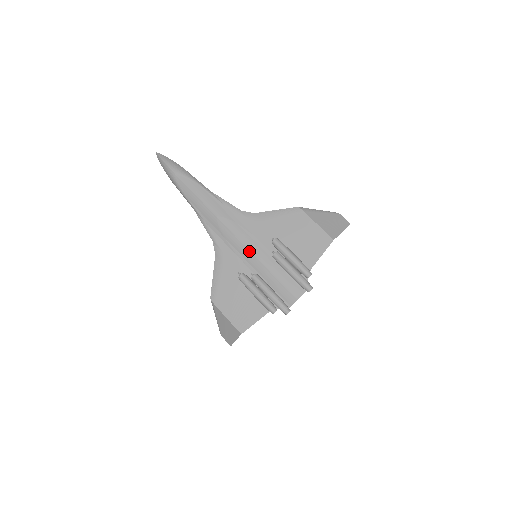
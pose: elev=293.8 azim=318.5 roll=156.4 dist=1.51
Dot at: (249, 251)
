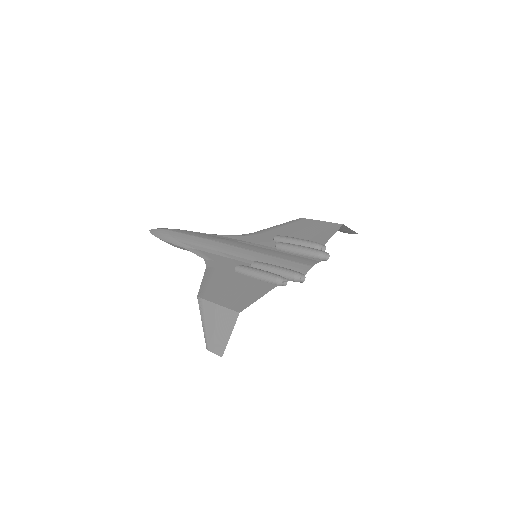
Dot at: (248, 250)
